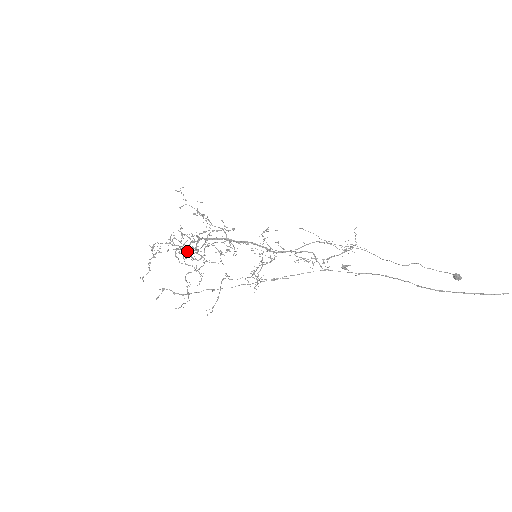
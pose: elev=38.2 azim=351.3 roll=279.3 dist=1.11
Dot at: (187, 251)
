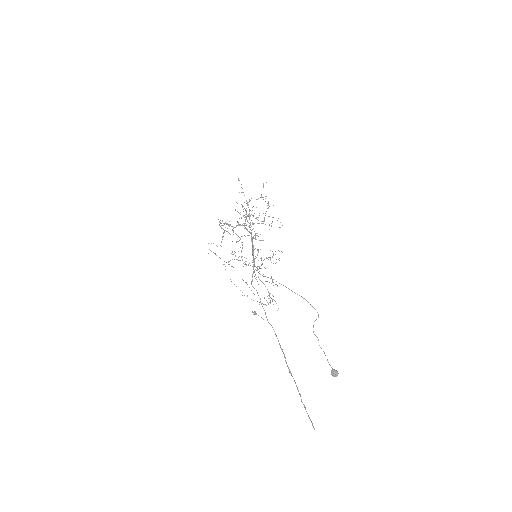
Dot at: occluded
